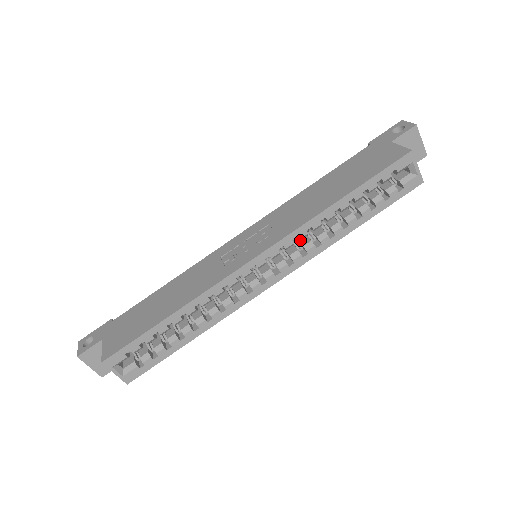
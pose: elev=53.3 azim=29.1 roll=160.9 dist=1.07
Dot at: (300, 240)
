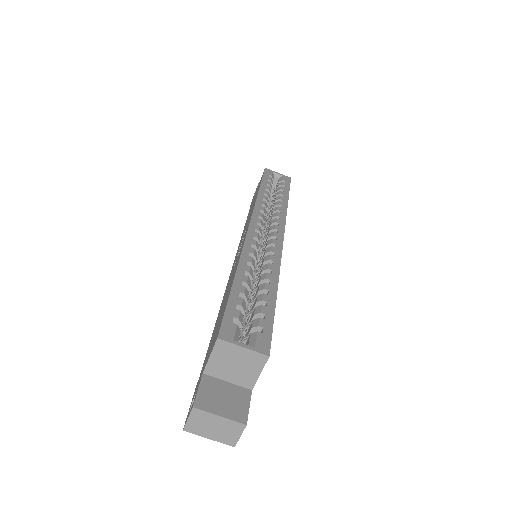
Dot at: (268, 225)
